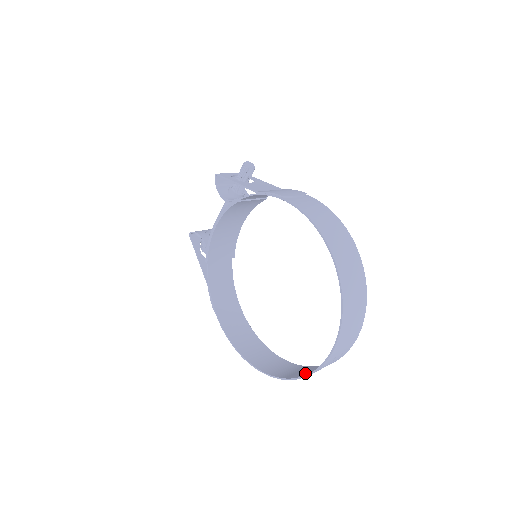
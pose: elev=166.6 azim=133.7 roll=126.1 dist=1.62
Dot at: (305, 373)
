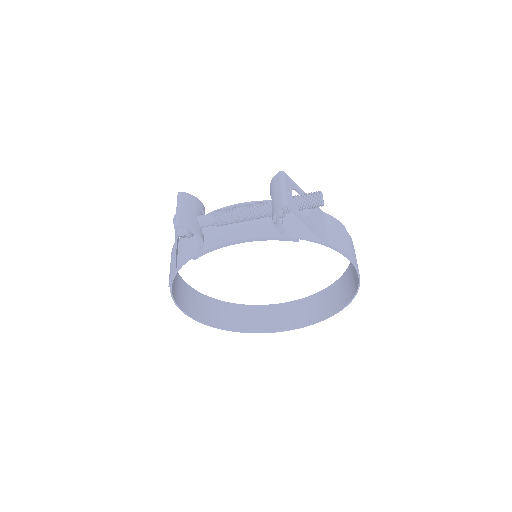
Dot at: (249, 323)
